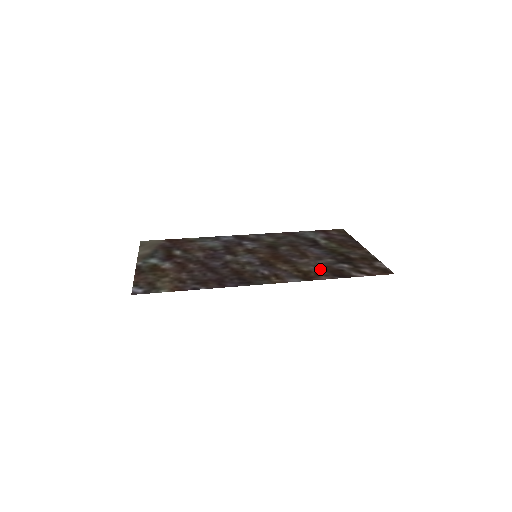
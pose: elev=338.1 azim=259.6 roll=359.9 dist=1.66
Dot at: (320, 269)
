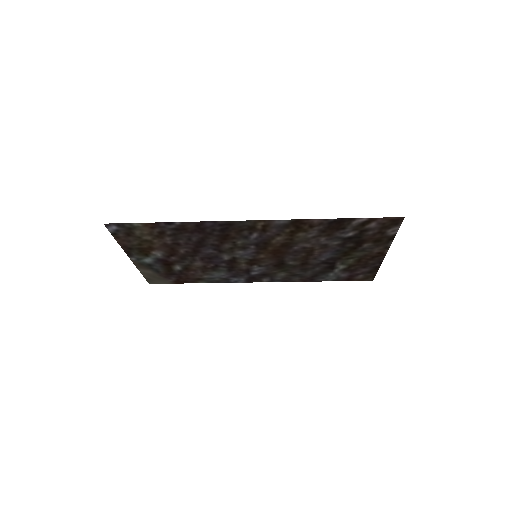
Dot at: (318, 232)
